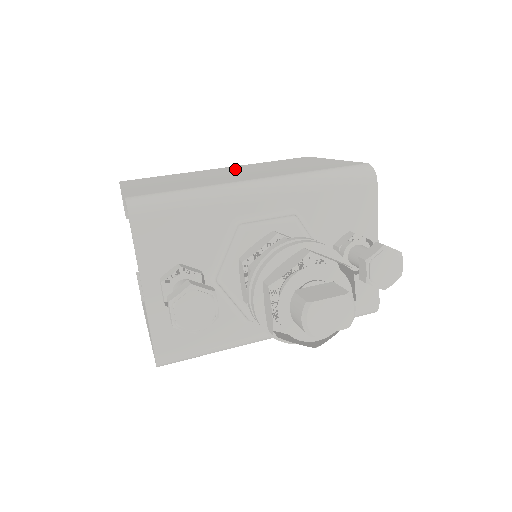
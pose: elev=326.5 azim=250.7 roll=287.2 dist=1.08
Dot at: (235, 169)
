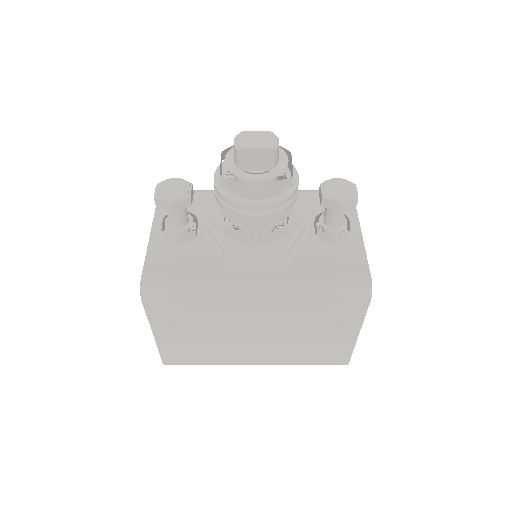
Dot at: occluded
